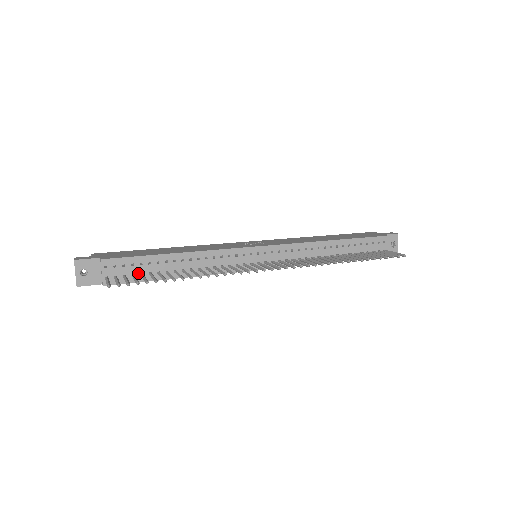
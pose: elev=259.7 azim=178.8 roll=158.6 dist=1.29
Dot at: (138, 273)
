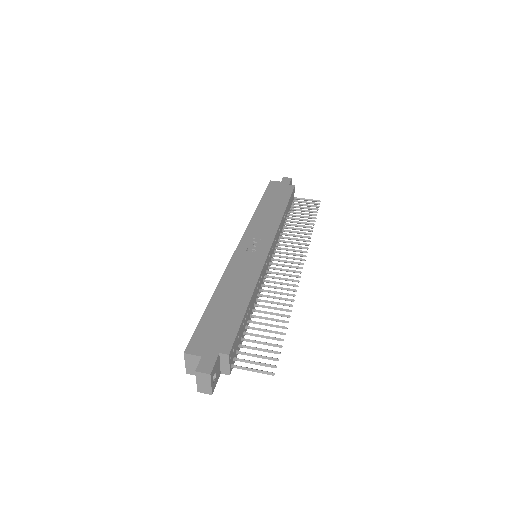
Dot at: (240, 341)
